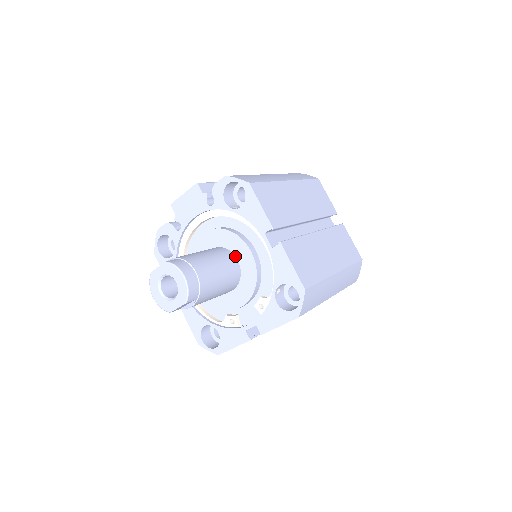
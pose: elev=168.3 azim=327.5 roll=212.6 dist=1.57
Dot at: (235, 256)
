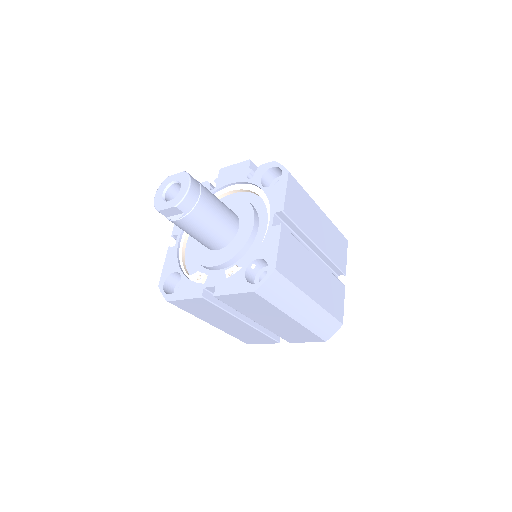
Dot at: (239, 223)
